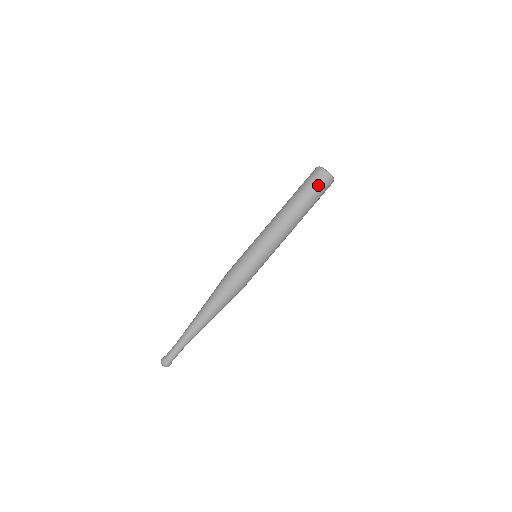
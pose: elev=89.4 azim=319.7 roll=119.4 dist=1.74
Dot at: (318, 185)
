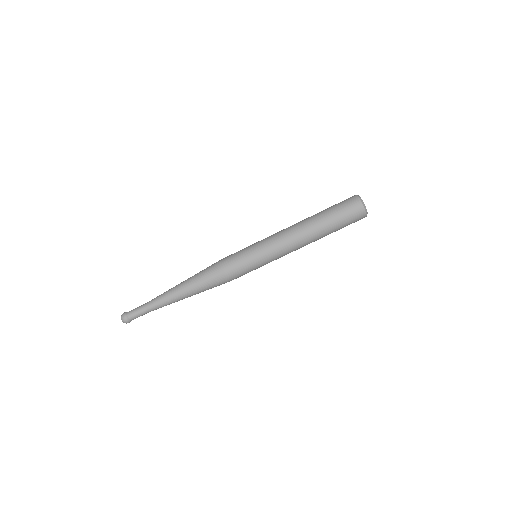
Dot at: (351, 220)
